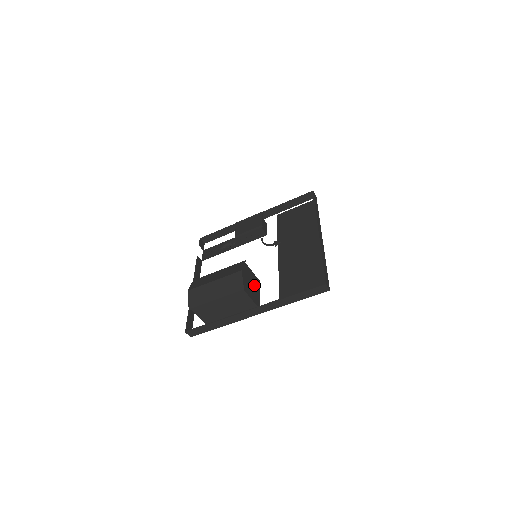
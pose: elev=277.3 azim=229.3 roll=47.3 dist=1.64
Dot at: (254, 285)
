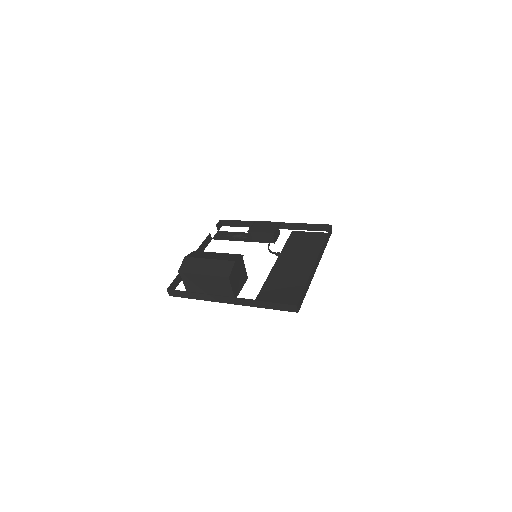
Dot at: (241, 279)
